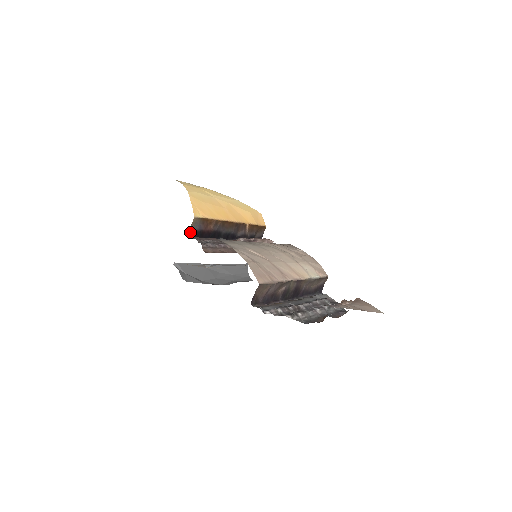
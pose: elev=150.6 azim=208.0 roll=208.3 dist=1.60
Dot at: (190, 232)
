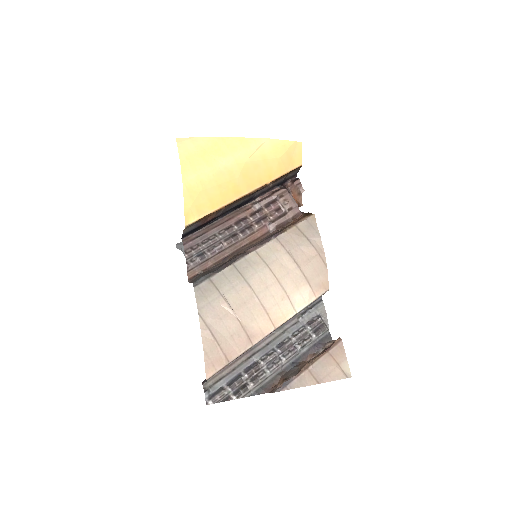
Dot at: (184, 234)
